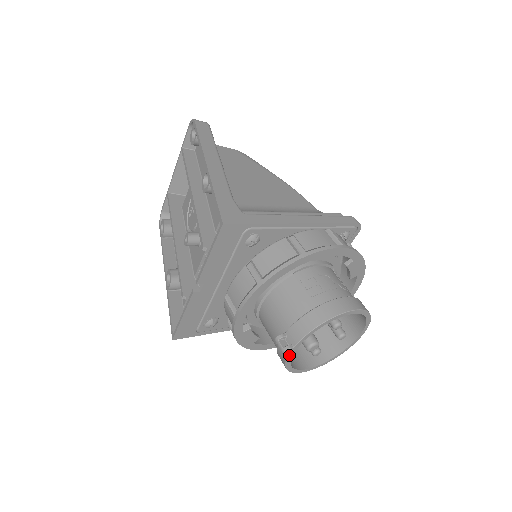
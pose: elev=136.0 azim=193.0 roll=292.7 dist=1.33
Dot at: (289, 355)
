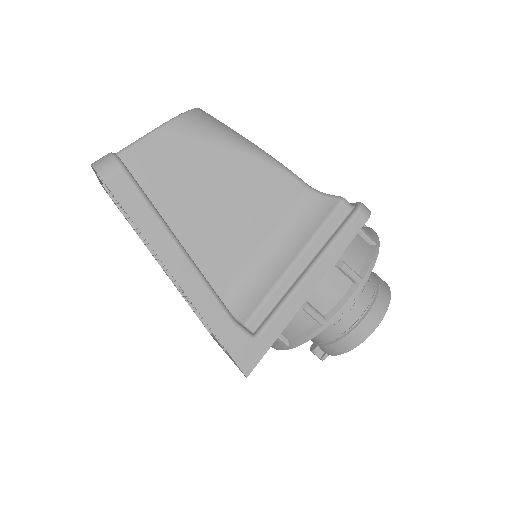
Dot at: occluded
